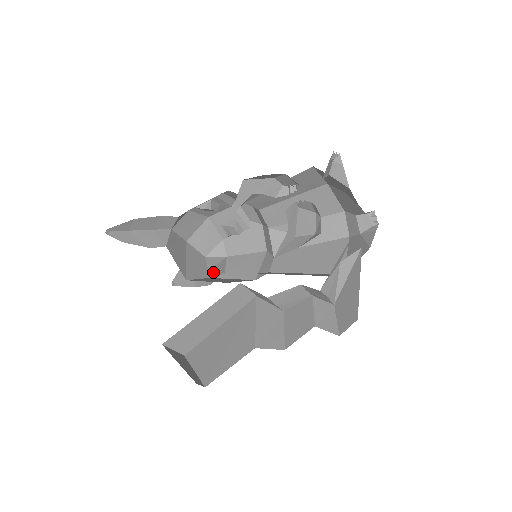
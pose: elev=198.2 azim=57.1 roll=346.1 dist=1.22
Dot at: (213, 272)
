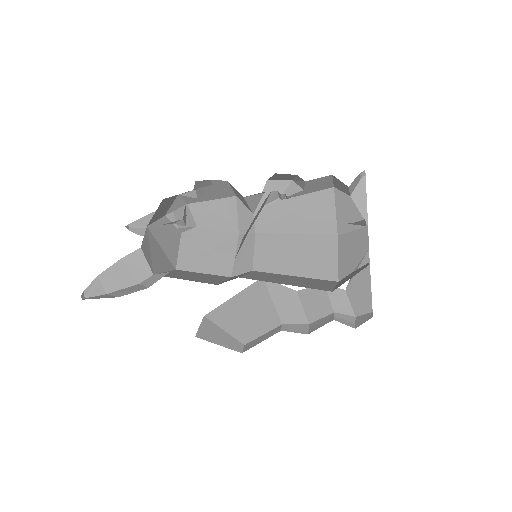
Dot at: (173, 214)
